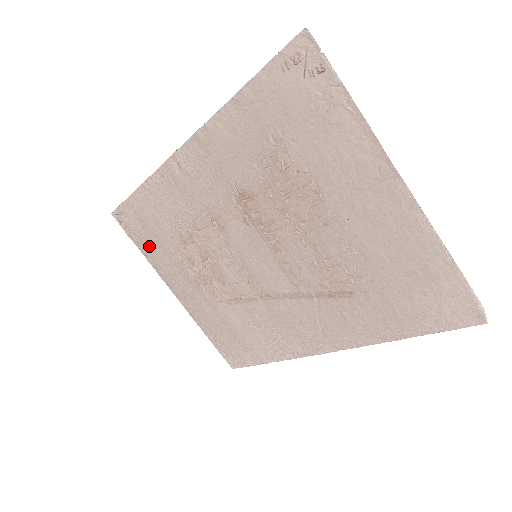
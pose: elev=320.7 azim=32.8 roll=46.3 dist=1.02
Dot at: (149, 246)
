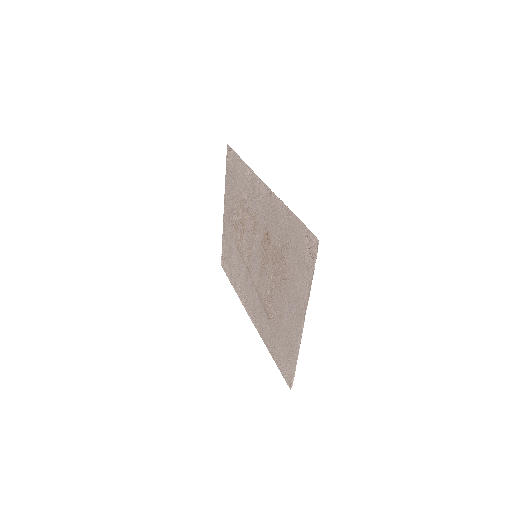
Dot at: (230, 180)
